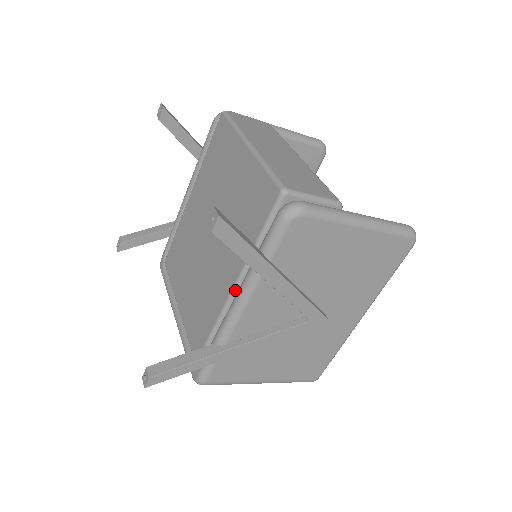
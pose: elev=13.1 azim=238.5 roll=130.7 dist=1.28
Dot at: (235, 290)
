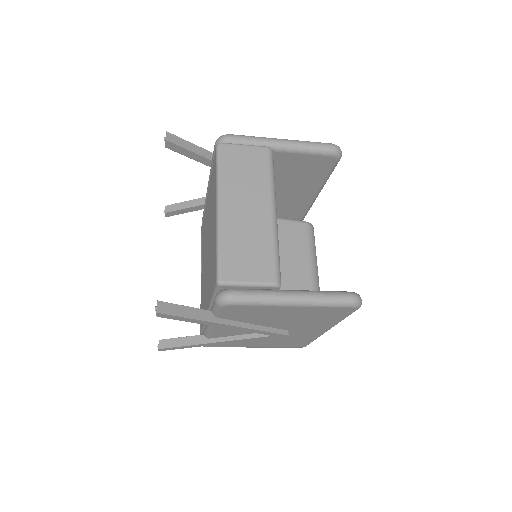
Dot at: occluded
